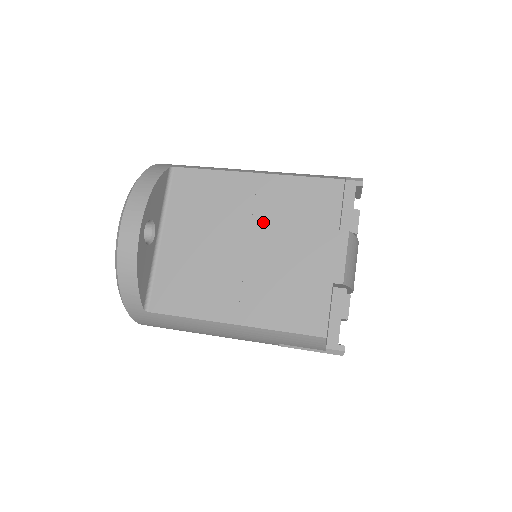
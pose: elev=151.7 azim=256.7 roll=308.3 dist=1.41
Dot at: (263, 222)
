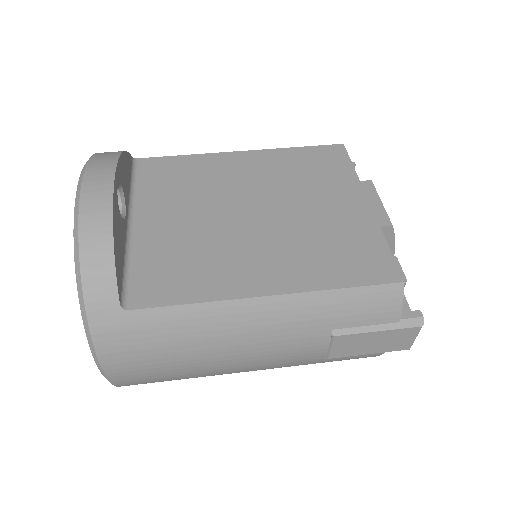
Dot at: (268, 188)
